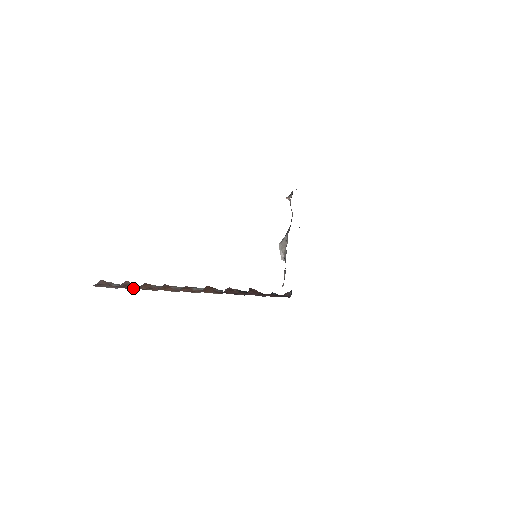
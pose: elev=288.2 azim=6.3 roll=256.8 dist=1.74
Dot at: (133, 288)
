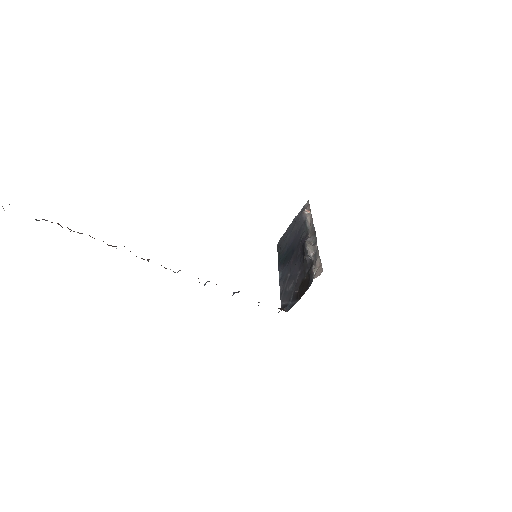
Dot at: occluded
